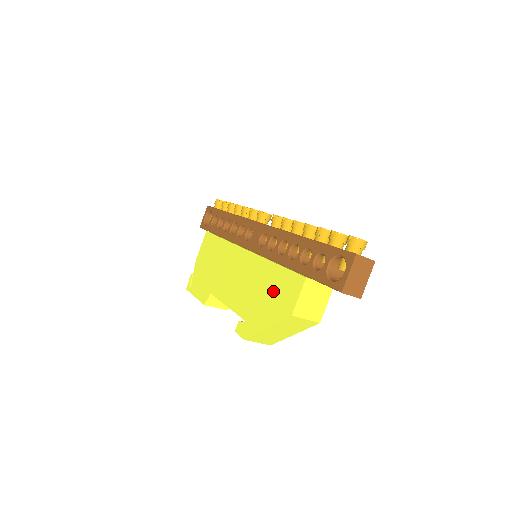
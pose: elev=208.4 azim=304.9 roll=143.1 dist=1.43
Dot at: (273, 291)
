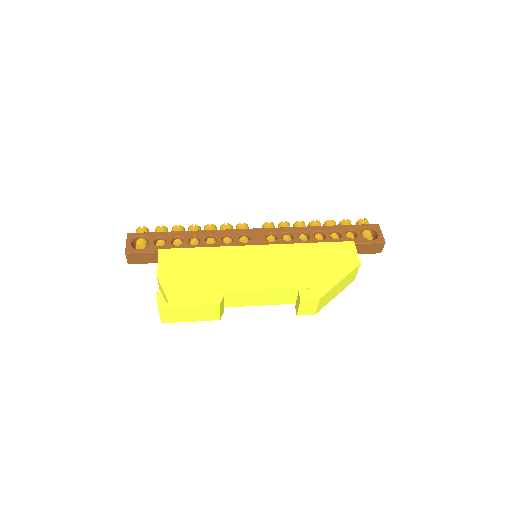
Dot at: (327, 258)
